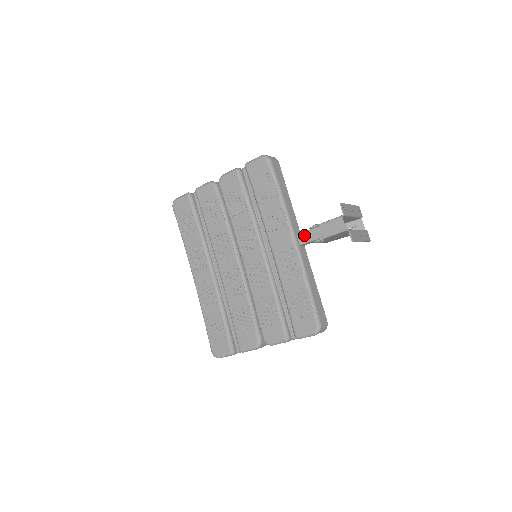
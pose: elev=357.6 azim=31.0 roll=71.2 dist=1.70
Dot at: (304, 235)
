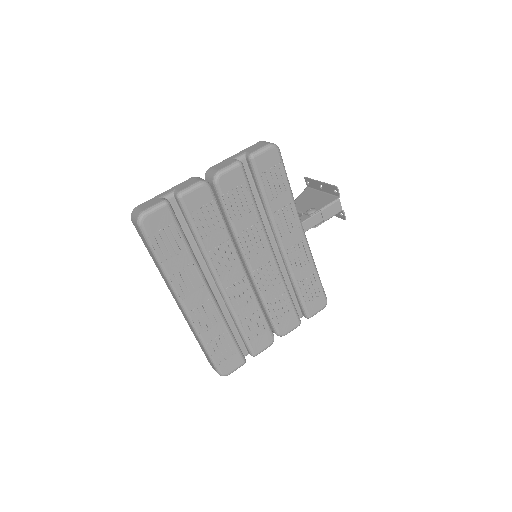
Dot at: (306, 223)
